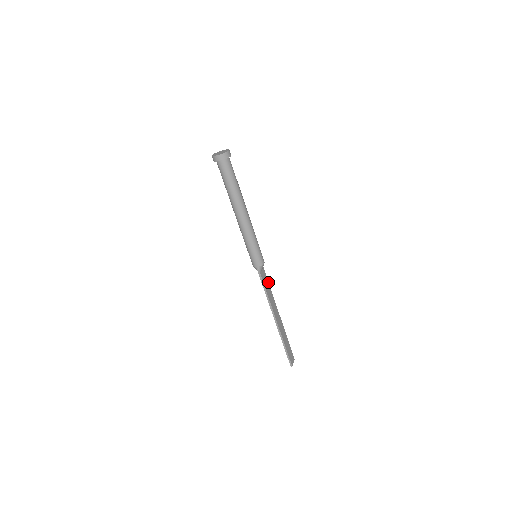
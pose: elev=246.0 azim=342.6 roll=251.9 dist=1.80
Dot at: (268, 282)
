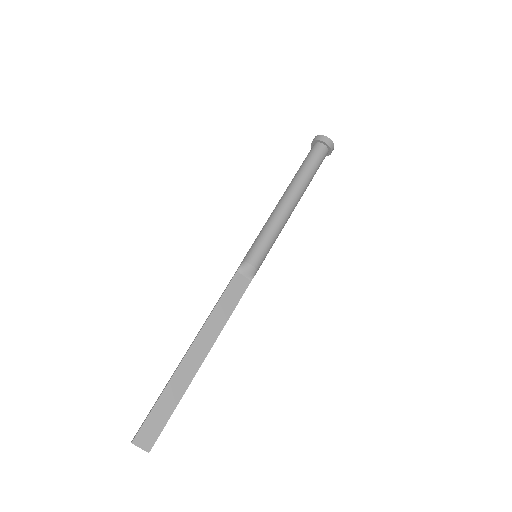
Dot at: occluded
